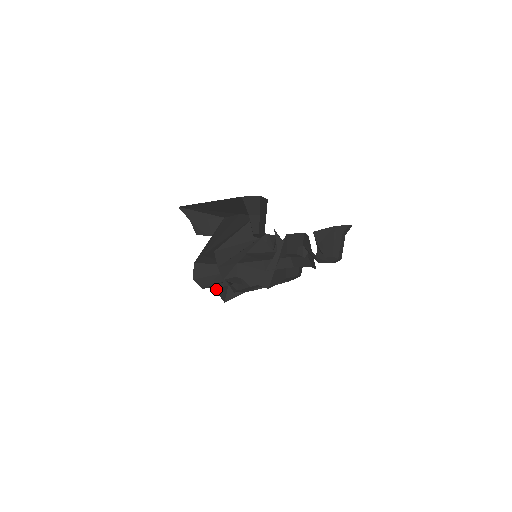
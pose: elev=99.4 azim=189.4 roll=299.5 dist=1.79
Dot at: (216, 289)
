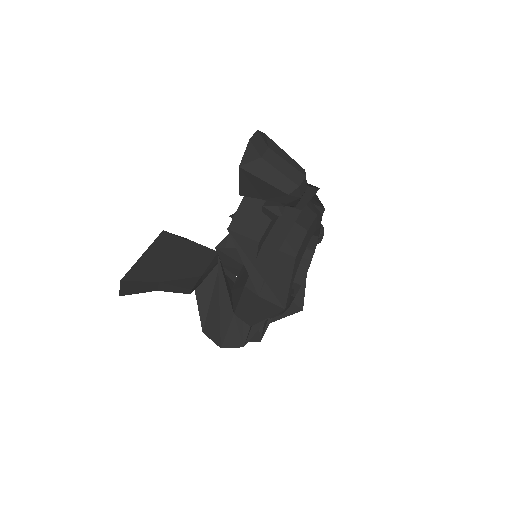
Dot at: (275, 319)
